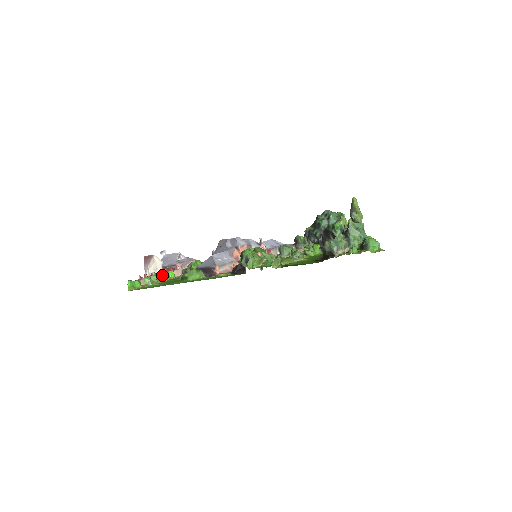
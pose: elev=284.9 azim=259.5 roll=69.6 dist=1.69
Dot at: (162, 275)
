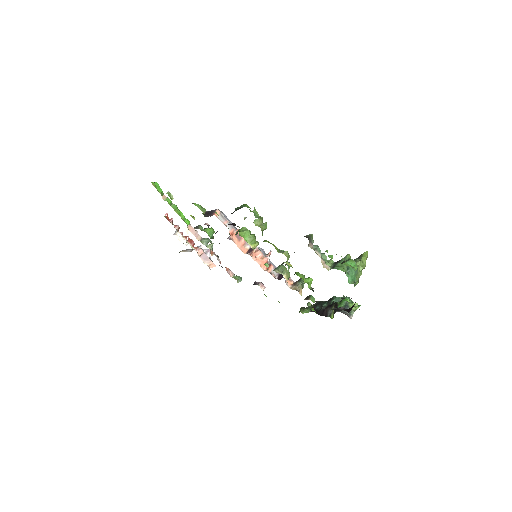
Dot at: (181, 213)
